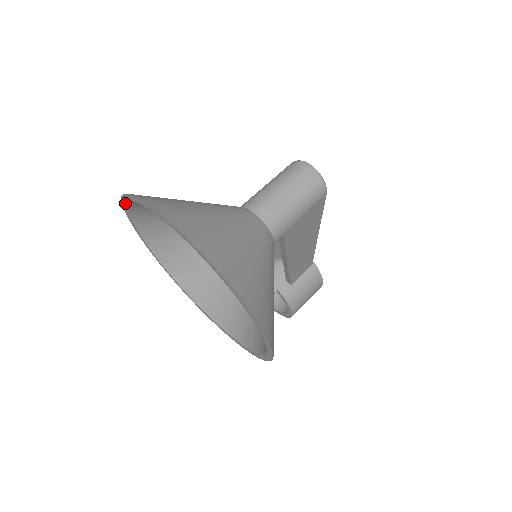
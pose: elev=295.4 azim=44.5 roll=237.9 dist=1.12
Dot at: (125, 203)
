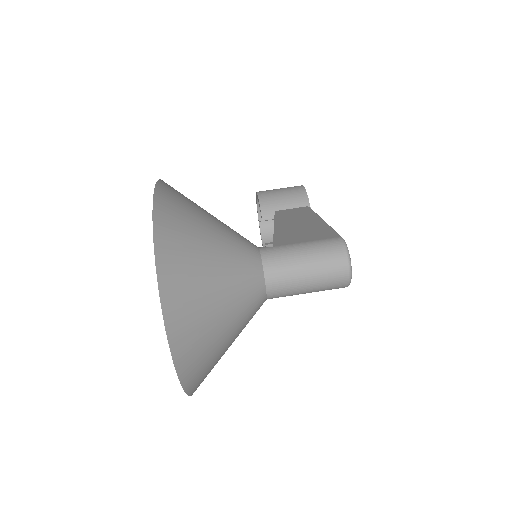
Dot at: (154, 205)
